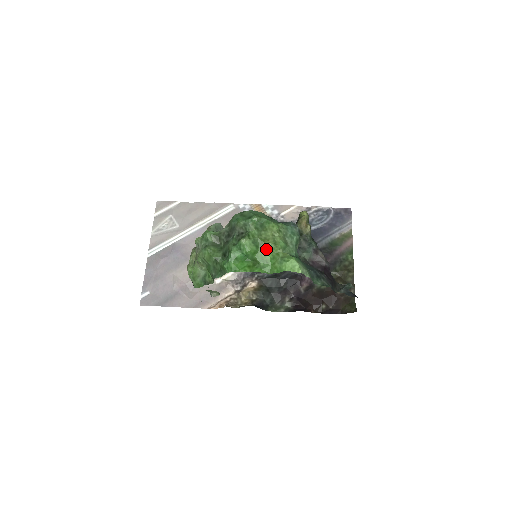
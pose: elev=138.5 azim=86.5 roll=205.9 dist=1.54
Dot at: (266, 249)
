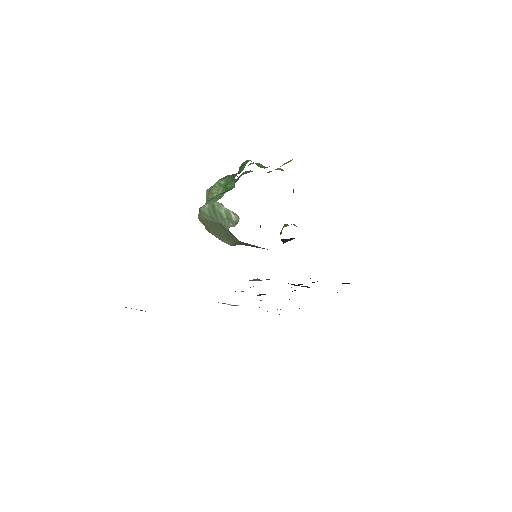
Dot at: occluded
